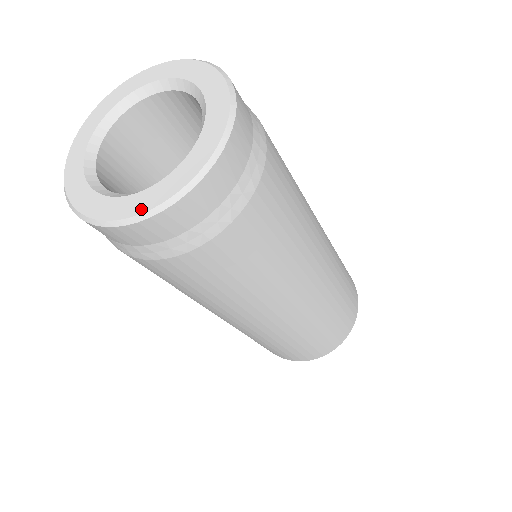
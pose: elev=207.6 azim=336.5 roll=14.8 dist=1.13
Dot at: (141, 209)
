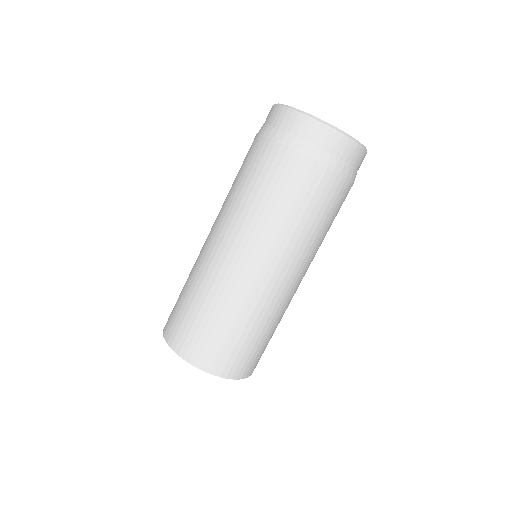
Dot at: (311, 115)
